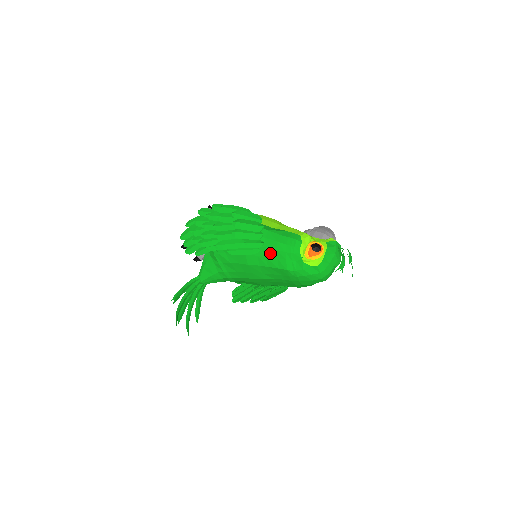
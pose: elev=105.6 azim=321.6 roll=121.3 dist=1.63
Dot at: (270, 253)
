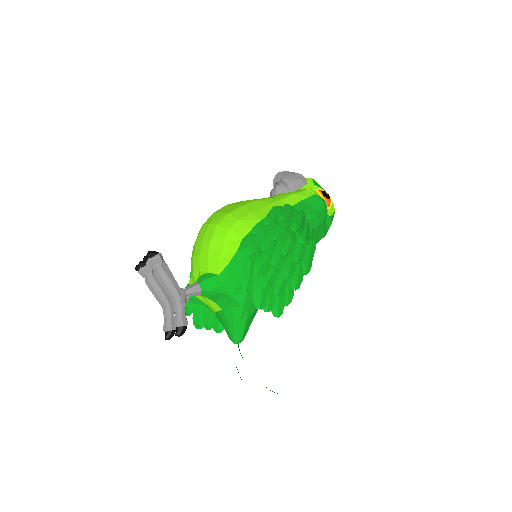
Dot at: (314, 233)
